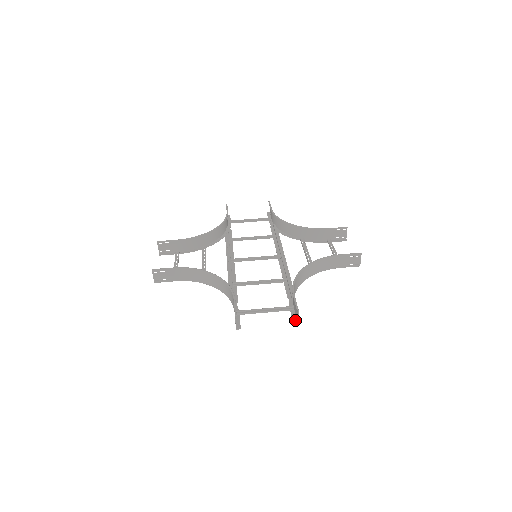
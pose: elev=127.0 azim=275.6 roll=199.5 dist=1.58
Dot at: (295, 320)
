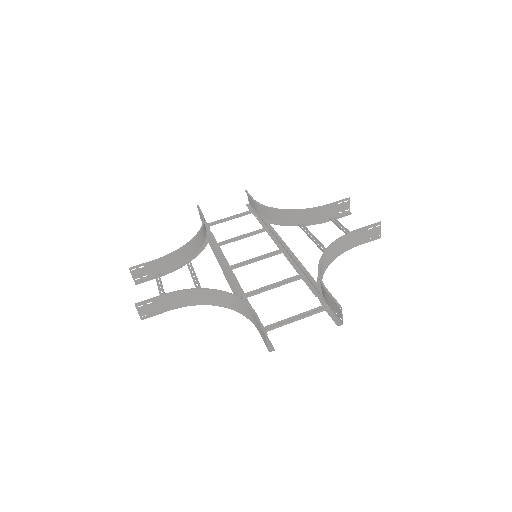
Dot at: (337, 320)
